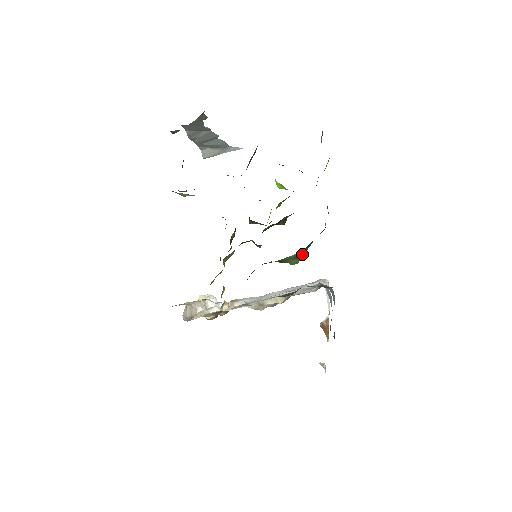
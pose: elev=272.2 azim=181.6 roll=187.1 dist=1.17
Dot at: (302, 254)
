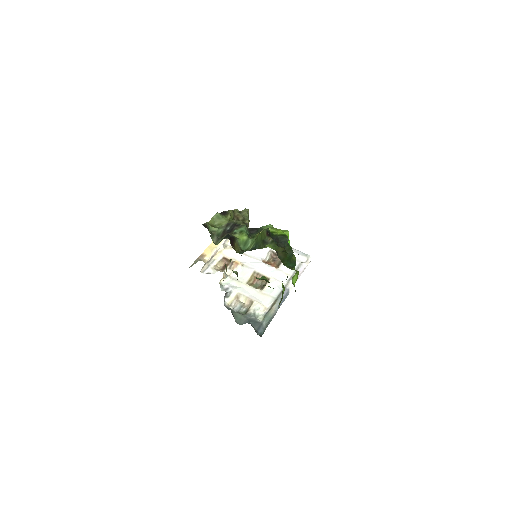
Dot at: occluded
